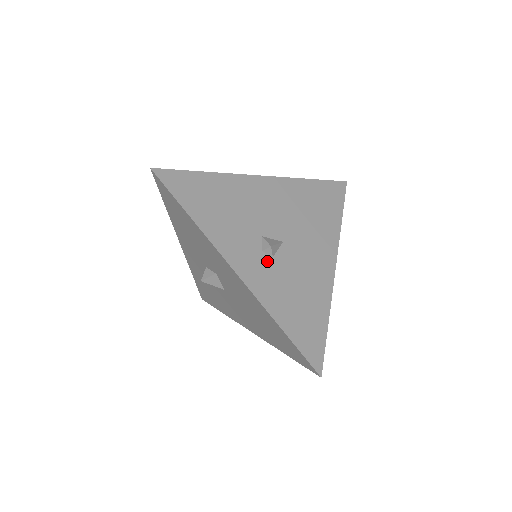
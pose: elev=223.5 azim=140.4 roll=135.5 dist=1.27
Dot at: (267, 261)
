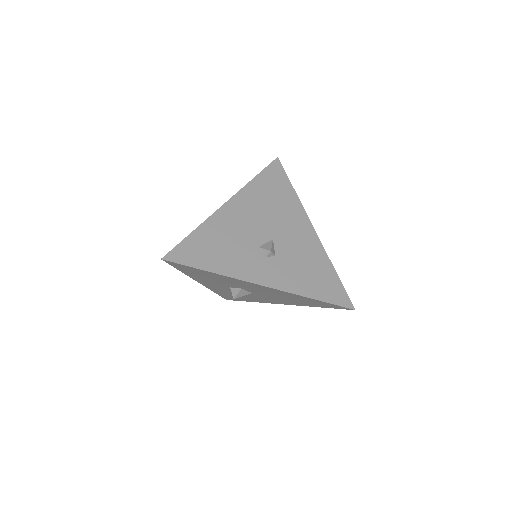
Dot at: (274, 262)
